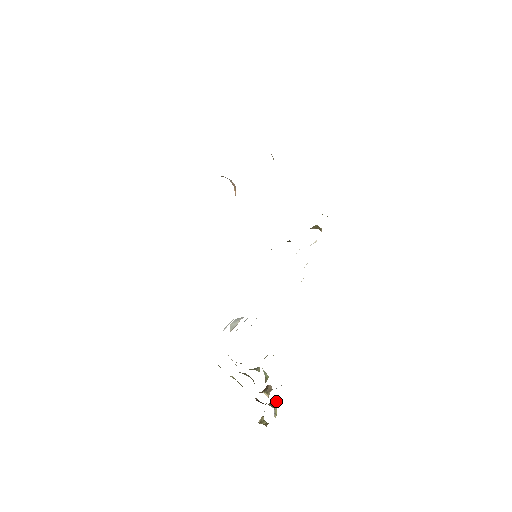
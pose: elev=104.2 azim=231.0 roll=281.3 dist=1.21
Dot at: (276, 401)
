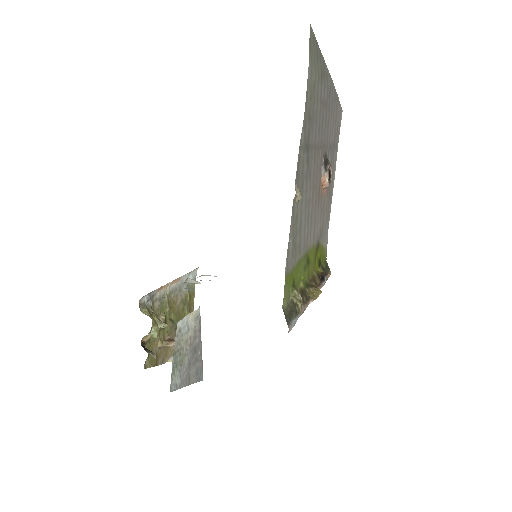
Dot at: occluded
